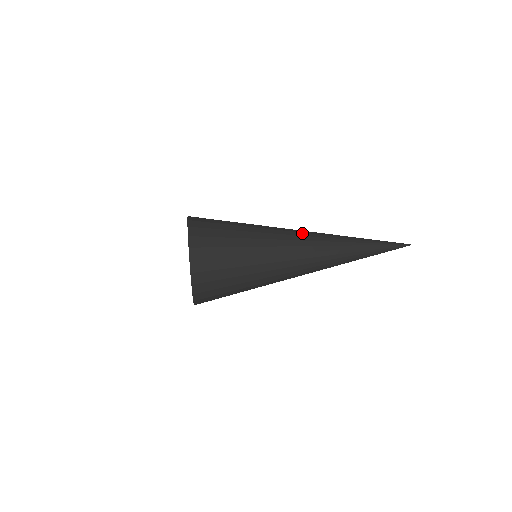
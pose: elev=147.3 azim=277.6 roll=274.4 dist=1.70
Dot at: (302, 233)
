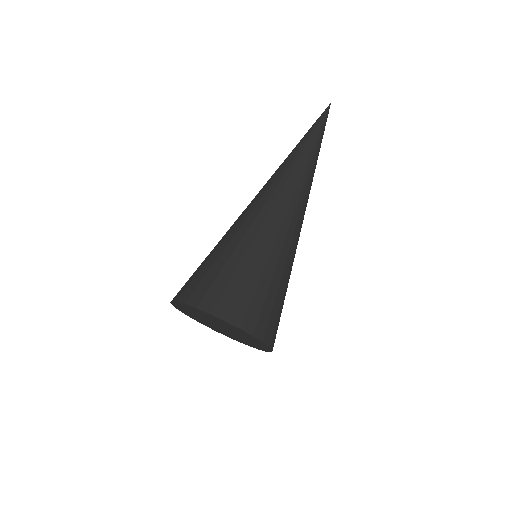
Dot at: (279, 197)
